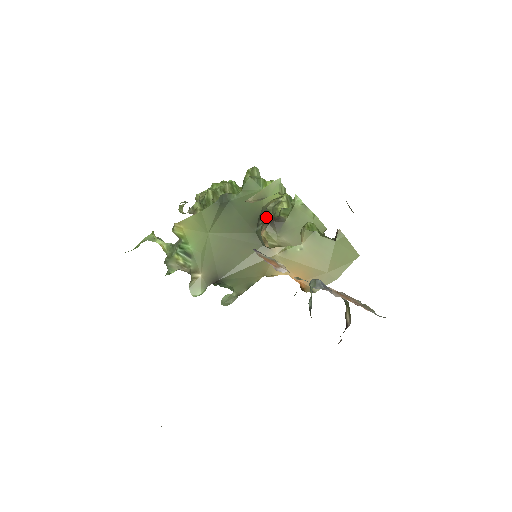
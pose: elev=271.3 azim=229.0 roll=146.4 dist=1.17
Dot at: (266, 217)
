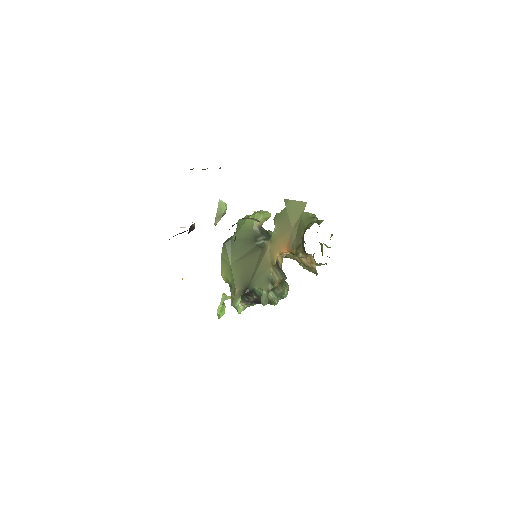
Dot at: occluded
